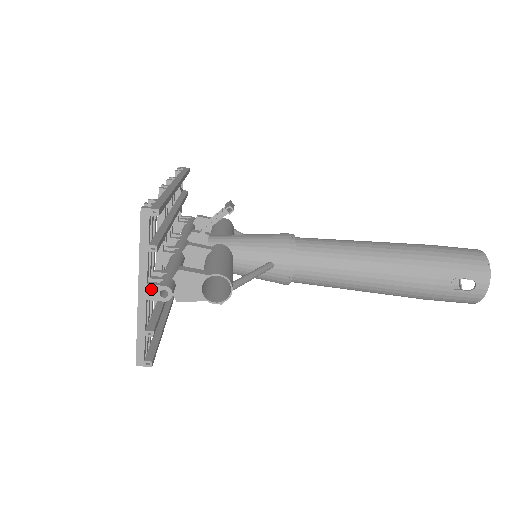
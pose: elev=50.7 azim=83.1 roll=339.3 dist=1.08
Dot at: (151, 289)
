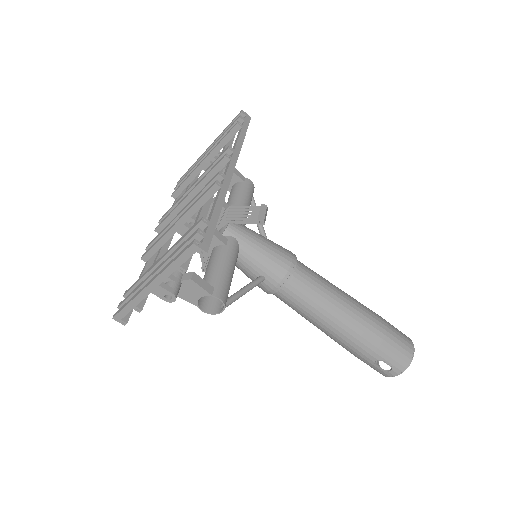
Dot at: (160, 289)
